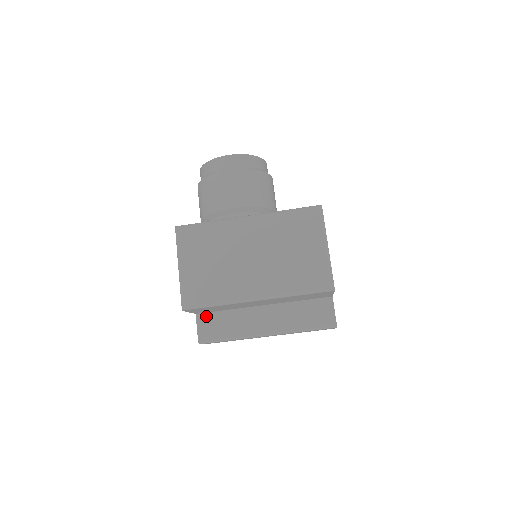
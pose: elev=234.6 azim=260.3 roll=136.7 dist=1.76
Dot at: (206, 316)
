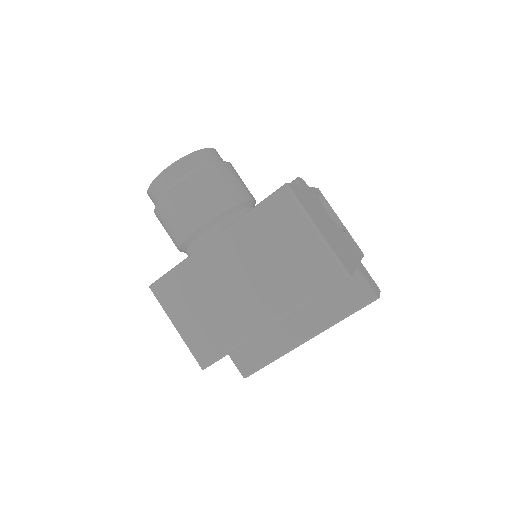
Dot at: occluded
